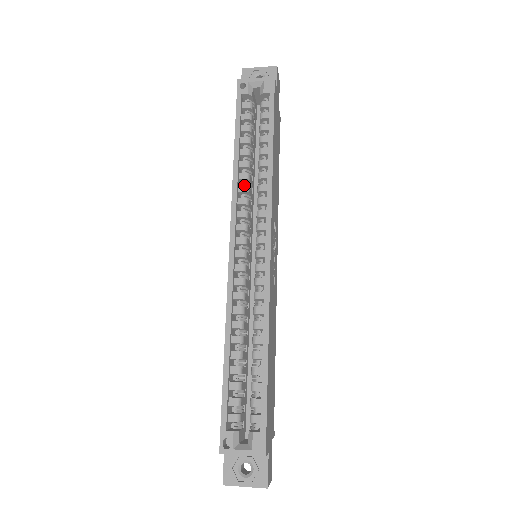
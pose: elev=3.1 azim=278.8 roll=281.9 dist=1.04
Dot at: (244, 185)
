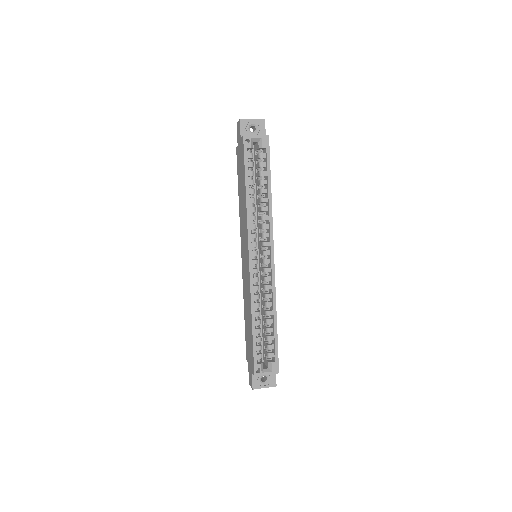
Dot at: (253, 216)
